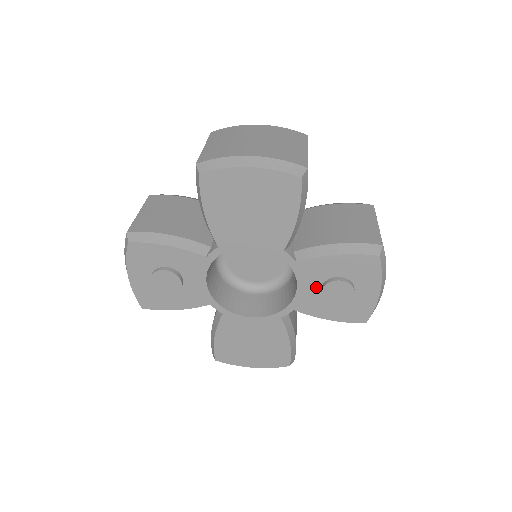
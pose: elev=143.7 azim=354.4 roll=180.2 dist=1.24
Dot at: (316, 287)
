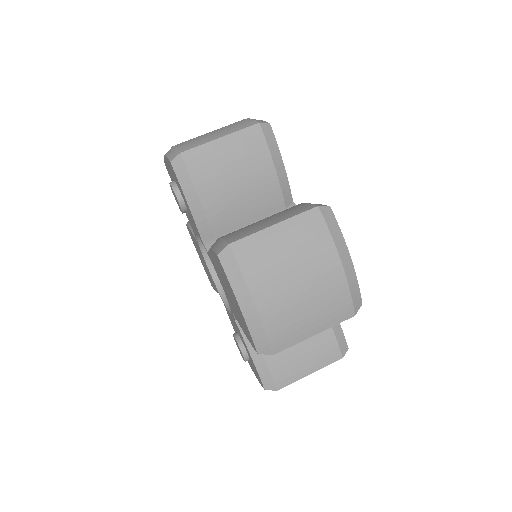
Dot at: occluded
